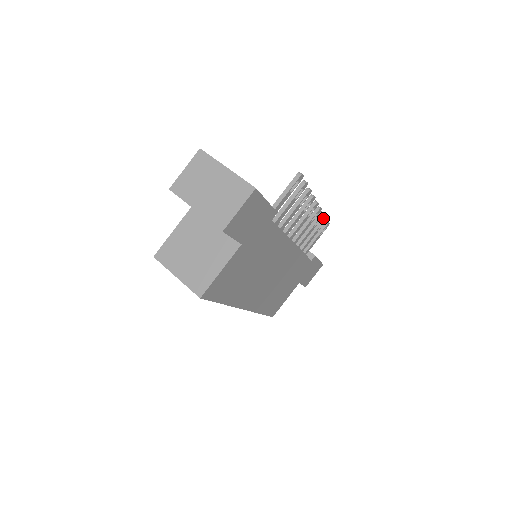
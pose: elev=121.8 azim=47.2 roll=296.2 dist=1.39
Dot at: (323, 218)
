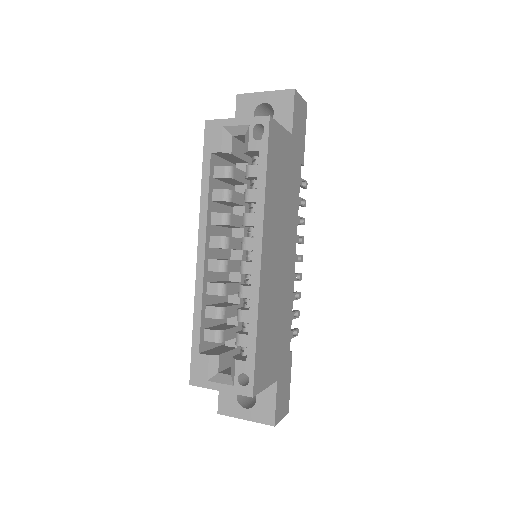
Dot at: (296, 310)
